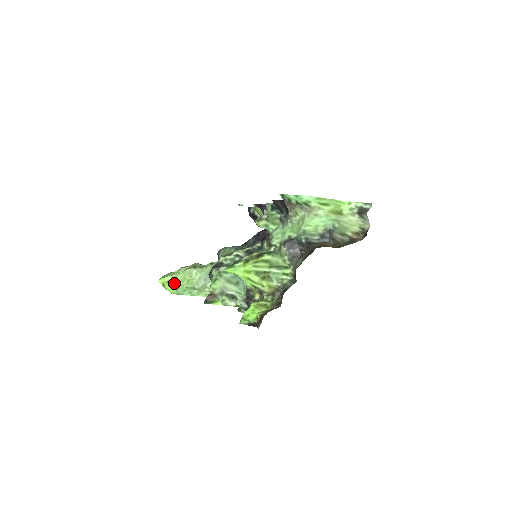
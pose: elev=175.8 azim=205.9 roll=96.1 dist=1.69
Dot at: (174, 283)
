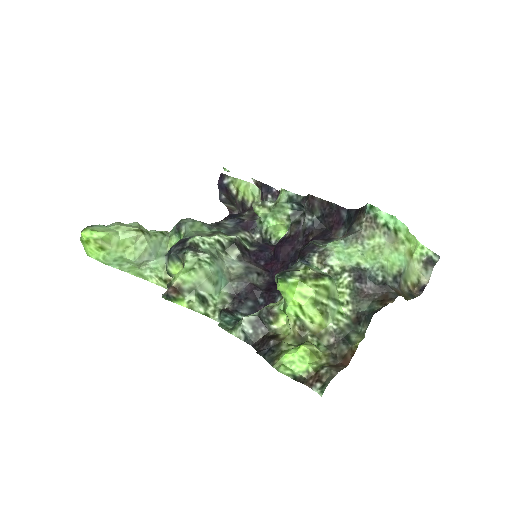
Dot at: (105, 244)
